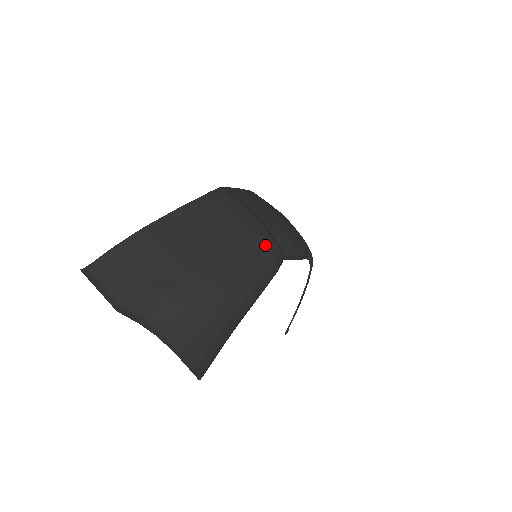
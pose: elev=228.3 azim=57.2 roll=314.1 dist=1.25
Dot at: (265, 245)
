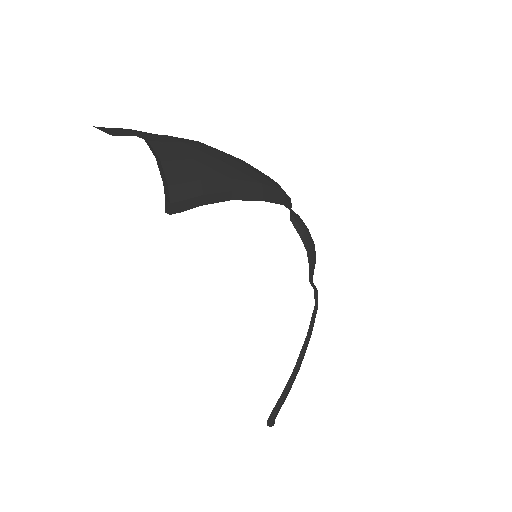
Dot at: occluded
